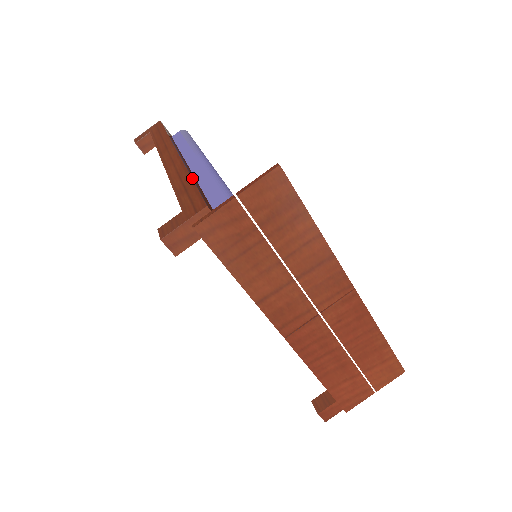
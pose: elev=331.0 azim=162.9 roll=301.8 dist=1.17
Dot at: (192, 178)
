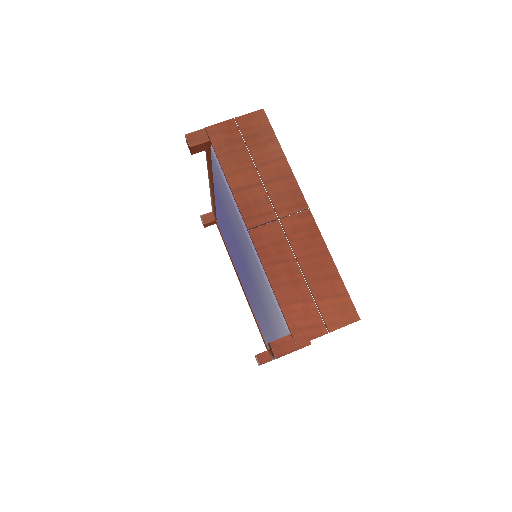
Dot at: occluded
